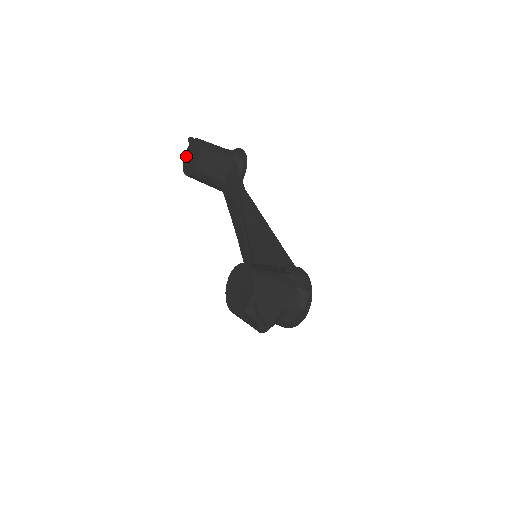
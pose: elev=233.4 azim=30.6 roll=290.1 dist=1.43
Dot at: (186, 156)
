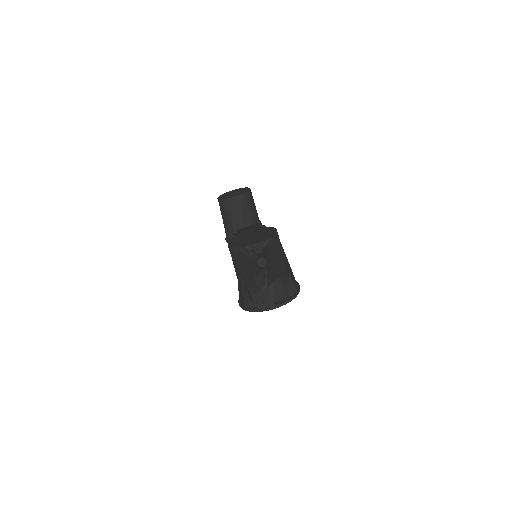
Dot at: (227, 193)
